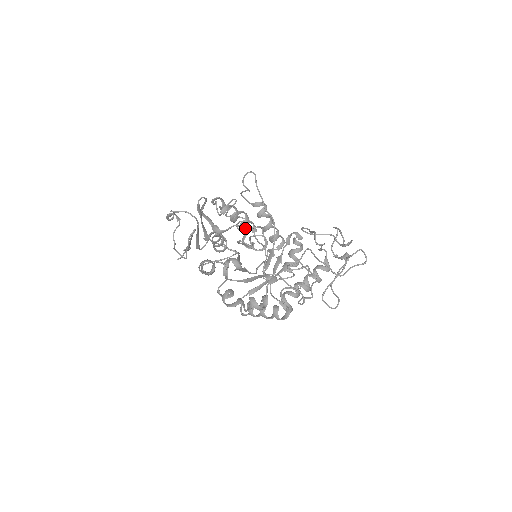
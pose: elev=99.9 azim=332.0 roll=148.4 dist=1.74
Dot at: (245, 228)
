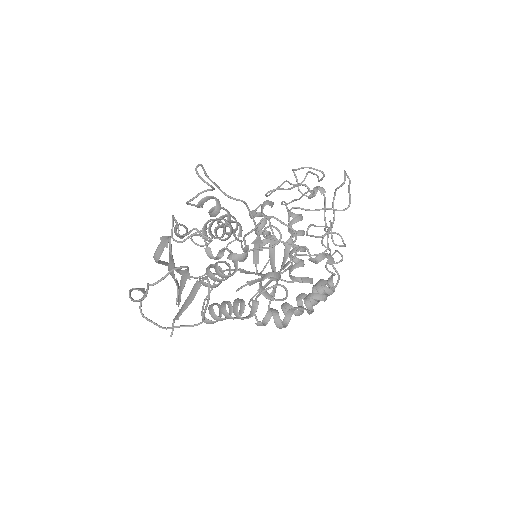
Dot at: occluded
